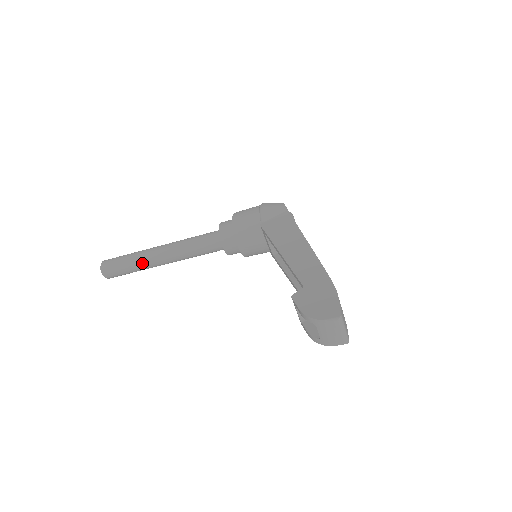
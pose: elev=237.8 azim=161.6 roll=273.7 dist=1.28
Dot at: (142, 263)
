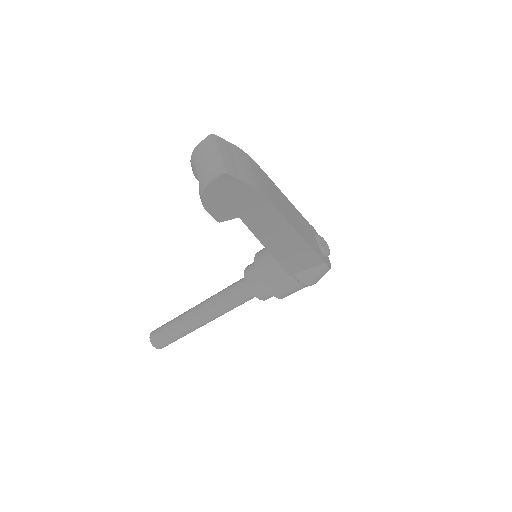
Dot at: (181, 320)
